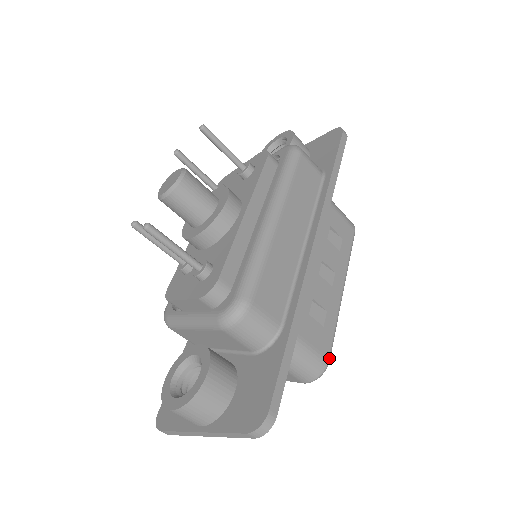
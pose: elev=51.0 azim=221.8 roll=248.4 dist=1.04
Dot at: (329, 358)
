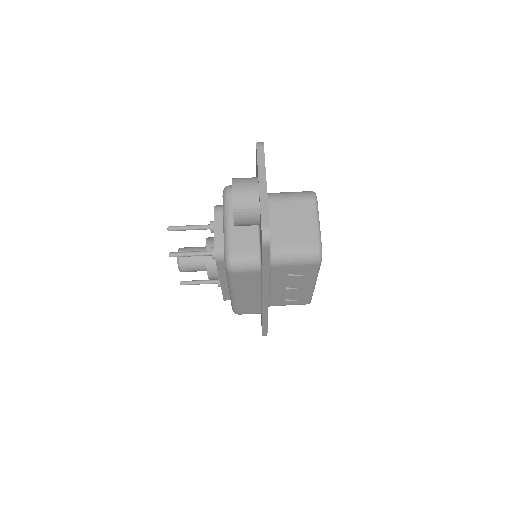
Dot at: occluded
